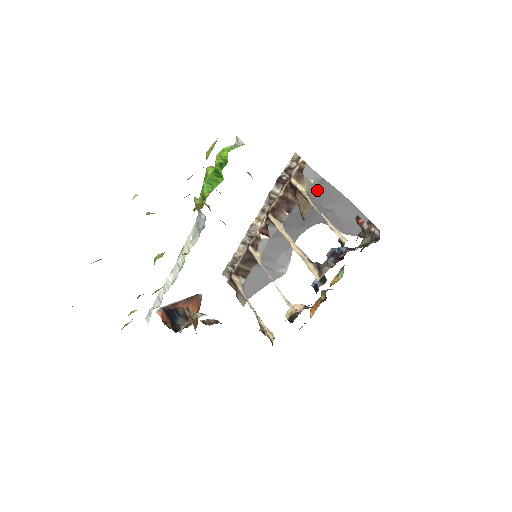
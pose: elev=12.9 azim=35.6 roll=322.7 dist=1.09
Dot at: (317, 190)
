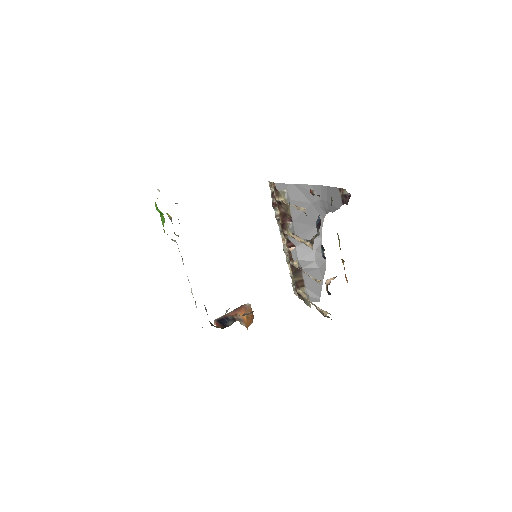
Dot at: (295, 194)
